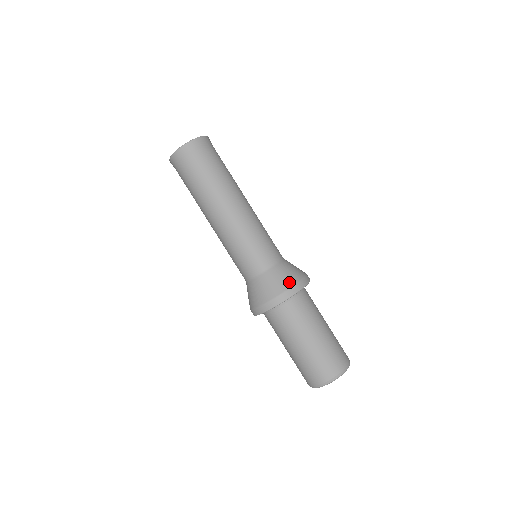
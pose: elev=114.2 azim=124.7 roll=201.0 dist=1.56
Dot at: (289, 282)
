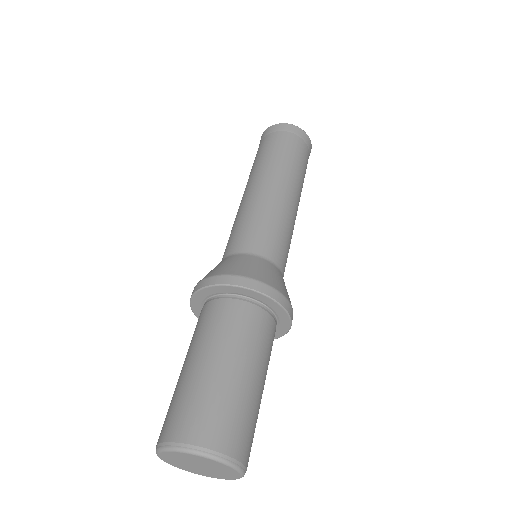
Dot at: (246, 272)
